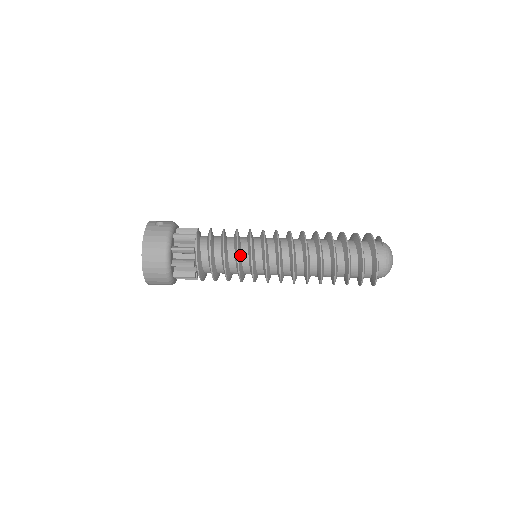
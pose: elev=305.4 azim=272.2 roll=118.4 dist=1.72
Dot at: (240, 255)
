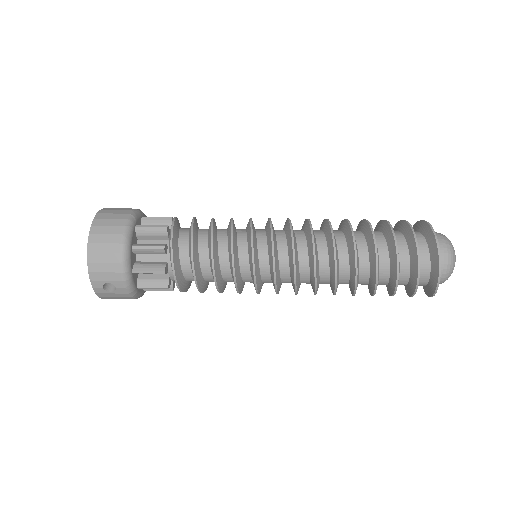
Dot at: occluded
